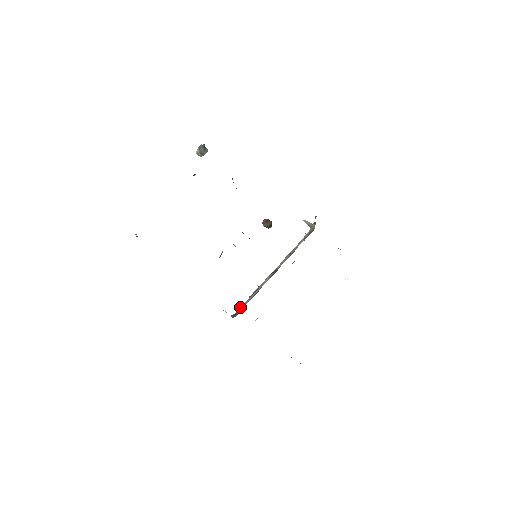
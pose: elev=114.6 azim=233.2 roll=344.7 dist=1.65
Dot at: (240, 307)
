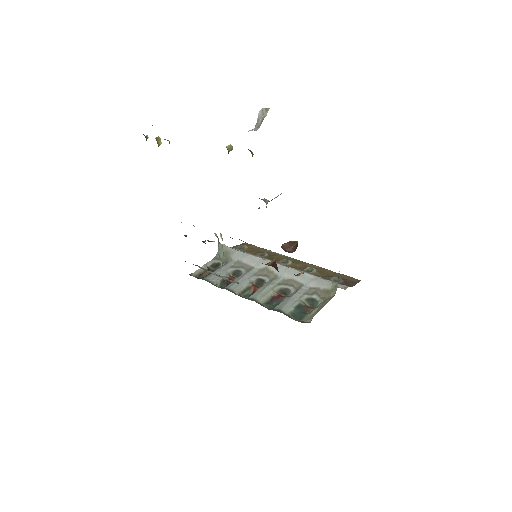
Dot at: (233, 249)
